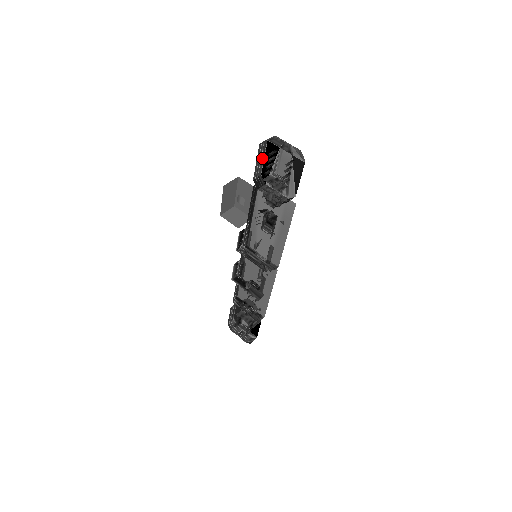
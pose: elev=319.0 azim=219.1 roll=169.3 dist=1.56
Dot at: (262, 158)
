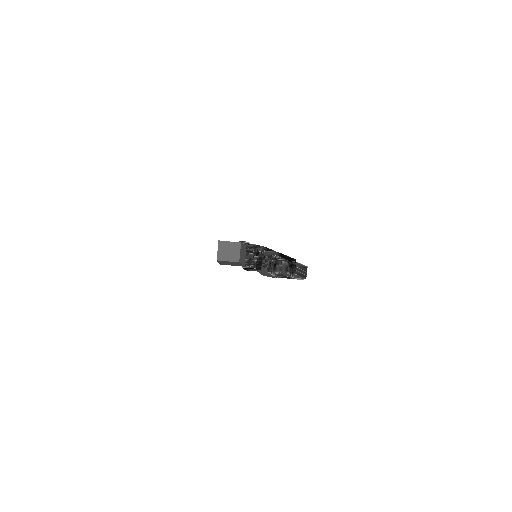
Dot at: occluded
